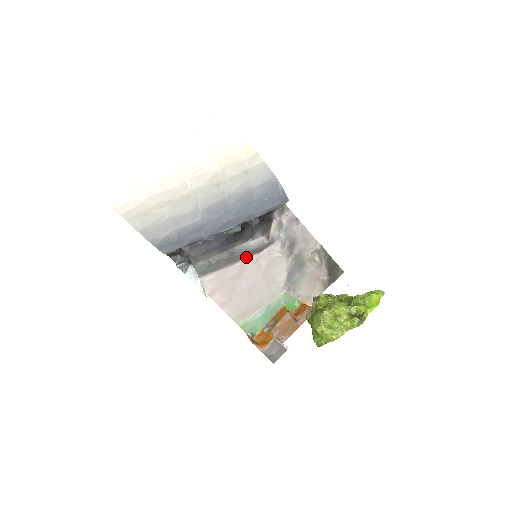
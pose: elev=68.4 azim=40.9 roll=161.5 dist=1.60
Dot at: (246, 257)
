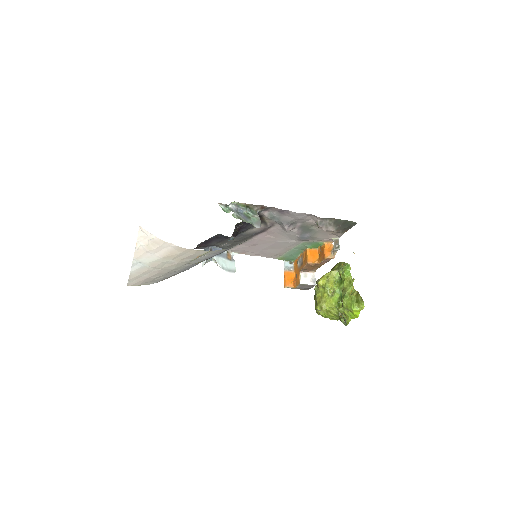
Dot at: (255, 235)
